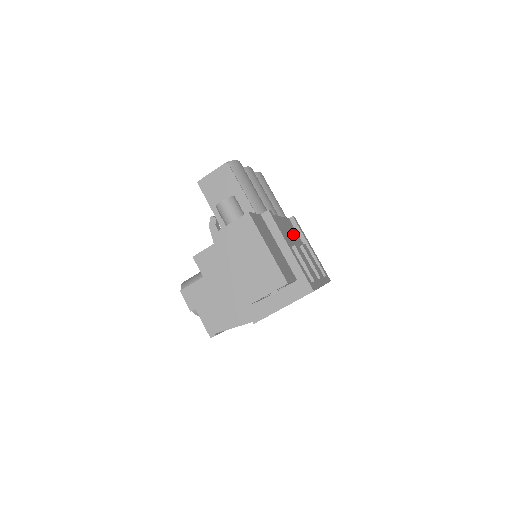
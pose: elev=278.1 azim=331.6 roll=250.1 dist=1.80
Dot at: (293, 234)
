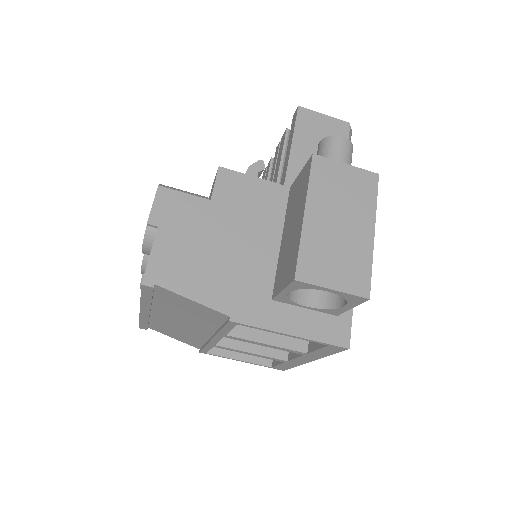
Dot at: occluded
